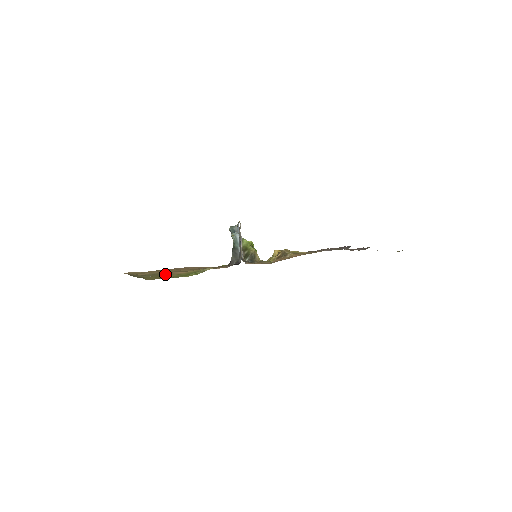
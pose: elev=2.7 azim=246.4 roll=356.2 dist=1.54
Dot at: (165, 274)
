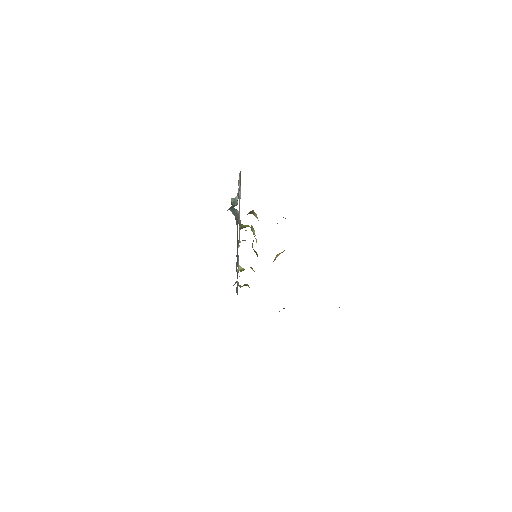
Dot at: occluded
